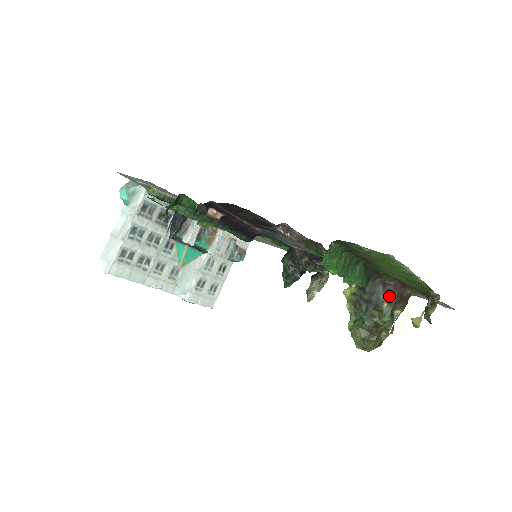
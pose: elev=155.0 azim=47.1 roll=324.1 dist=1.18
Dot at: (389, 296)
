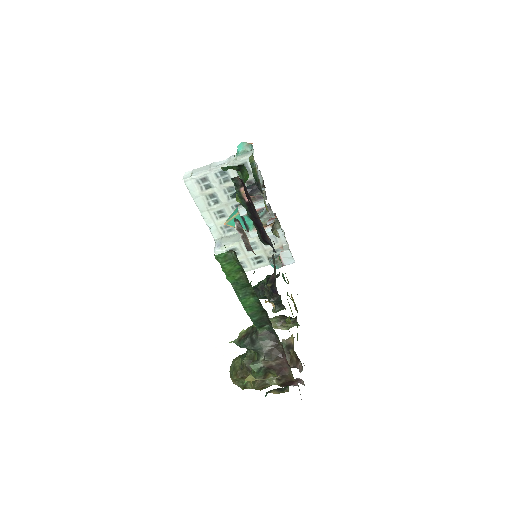
Dot at: (269, 355)
